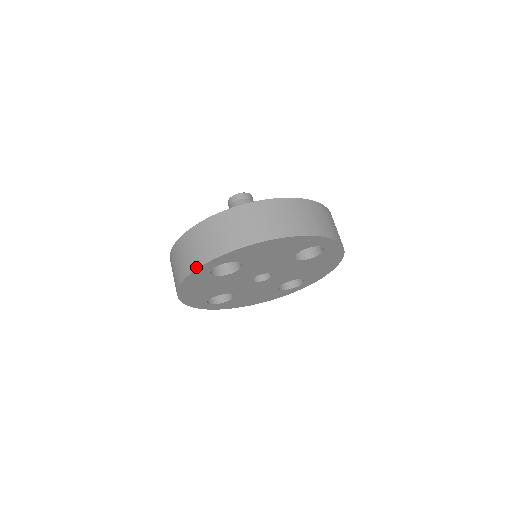
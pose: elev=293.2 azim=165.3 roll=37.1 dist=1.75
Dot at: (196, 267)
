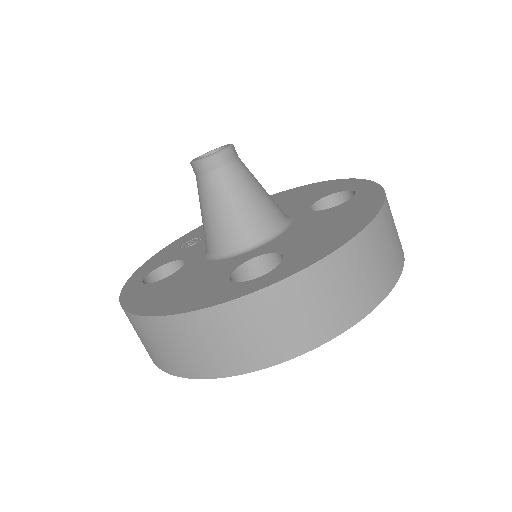
Dot at: occluded
